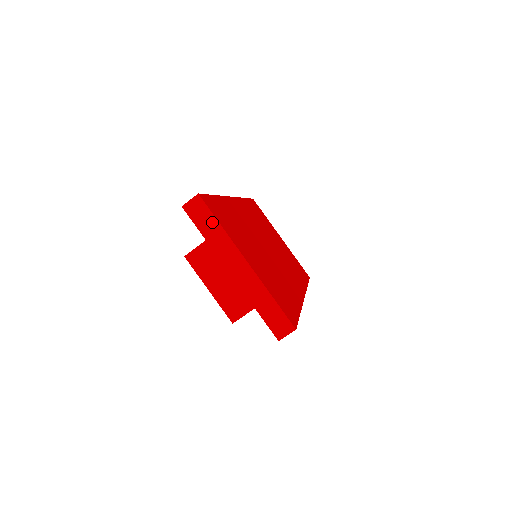
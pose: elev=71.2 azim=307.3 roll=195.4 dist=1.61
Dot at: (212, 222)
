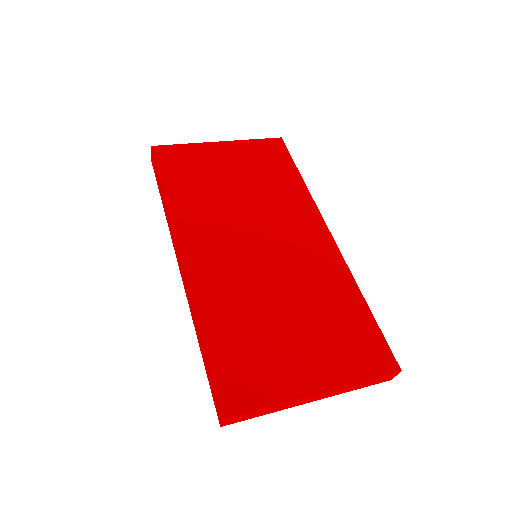
Dot at: (259, 411)
